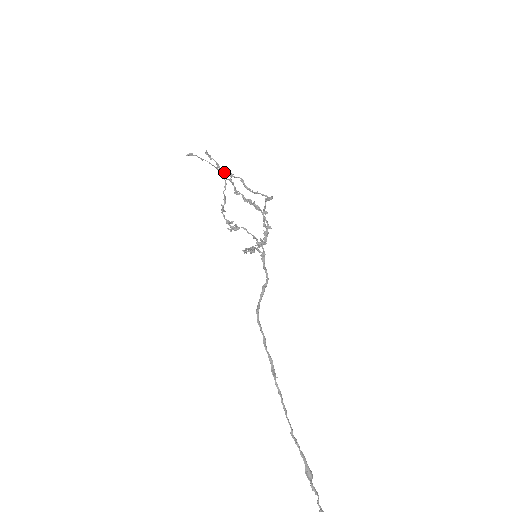
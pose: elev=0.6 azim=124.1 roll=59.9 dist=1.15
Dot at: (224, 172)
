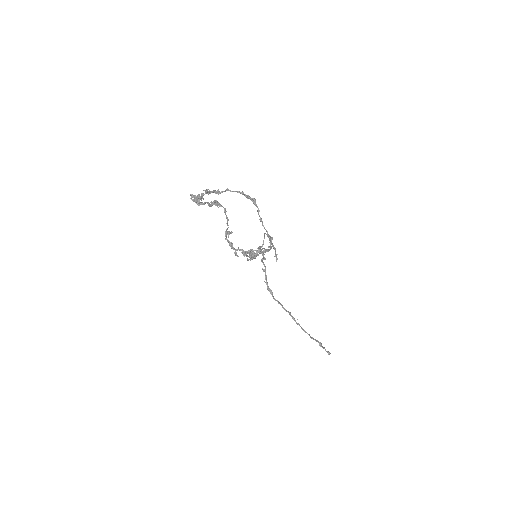
Dot at: (196, 198)
